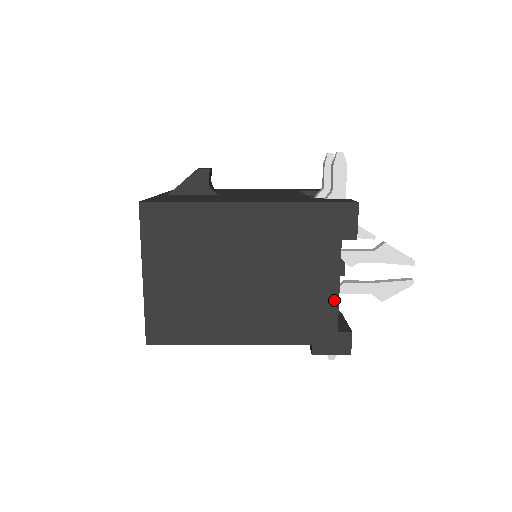
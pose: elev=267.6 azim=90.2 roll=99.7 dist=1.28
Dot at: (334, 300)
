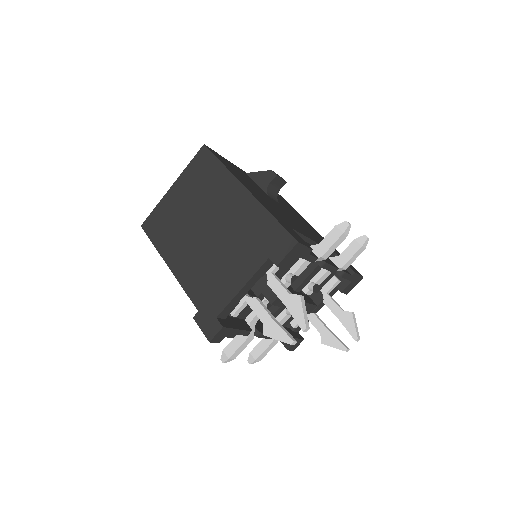
Dot at: (232, 294)
